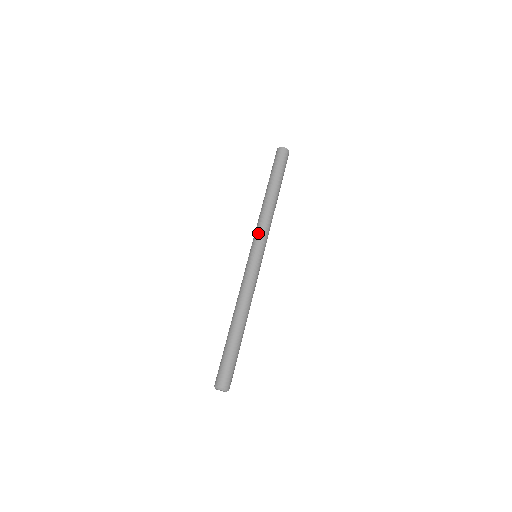
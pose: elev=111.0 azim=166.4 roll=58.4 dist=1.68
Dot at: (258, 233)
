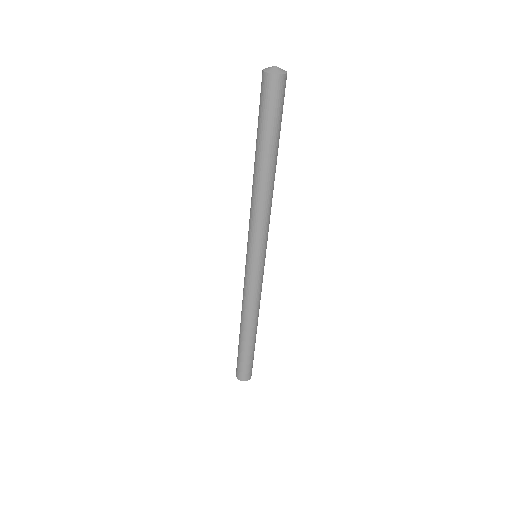
Dot at: (261, 236)
